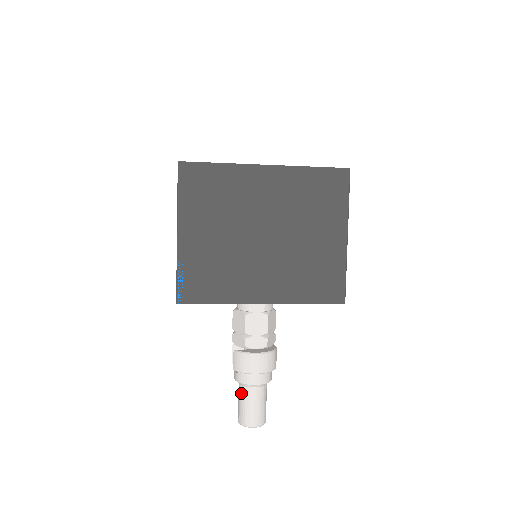
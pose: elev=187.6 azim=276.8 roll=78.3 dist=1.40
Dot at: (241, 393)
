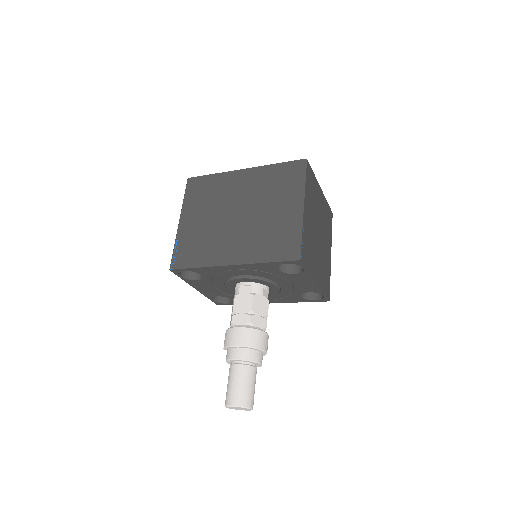
Dot at: (229, 373)
